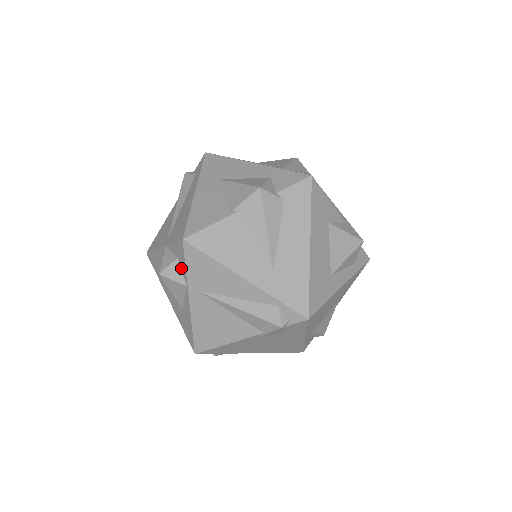
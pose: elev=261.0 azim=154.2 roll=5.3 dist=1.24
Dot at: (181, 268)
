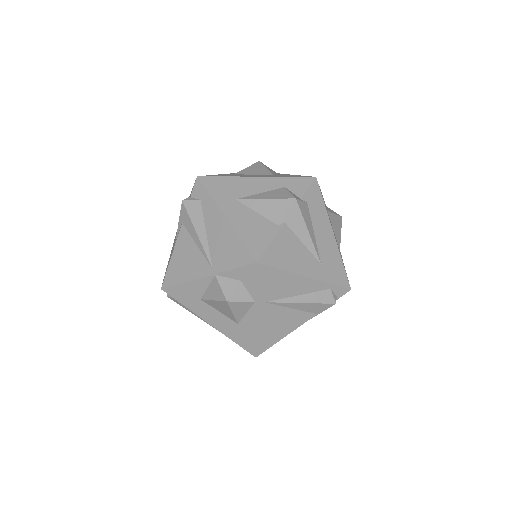
Dot at: (246, 288)
